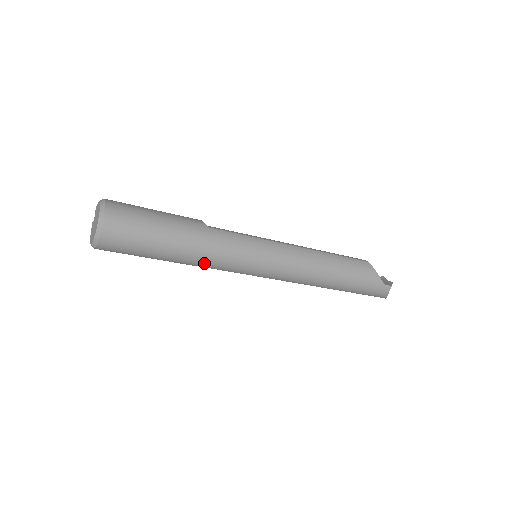
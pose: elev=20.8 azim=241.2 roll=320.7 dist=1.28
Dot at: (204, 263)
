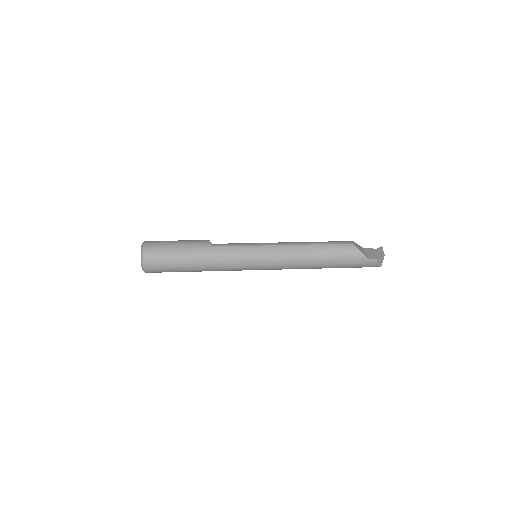
Dot at: (215, 270)
